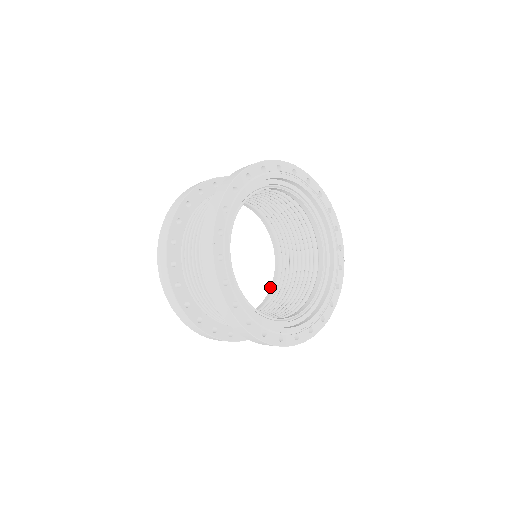
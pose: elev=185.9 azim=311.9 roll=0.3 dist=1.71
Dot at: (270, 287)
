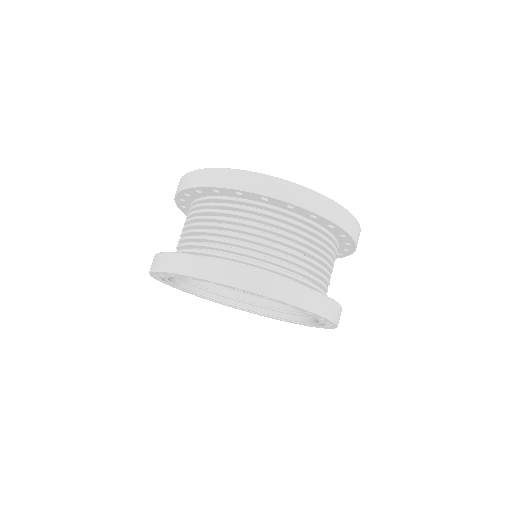
Dot at: occluded
